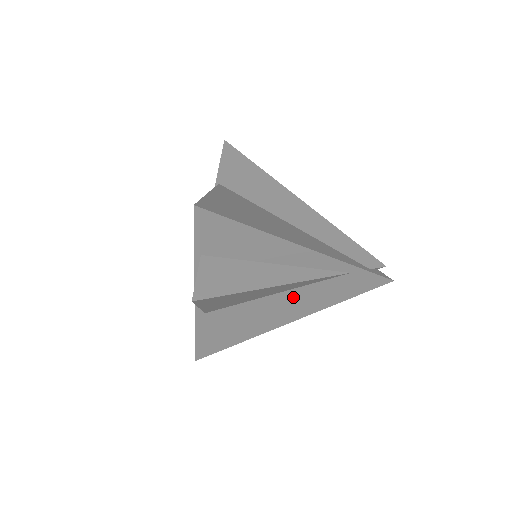
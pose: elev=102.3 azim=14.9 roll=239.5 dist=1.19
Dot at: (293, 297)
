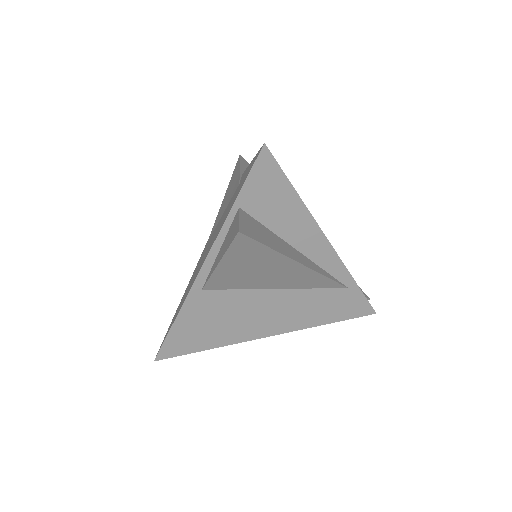
Dot at: (289, 300)
